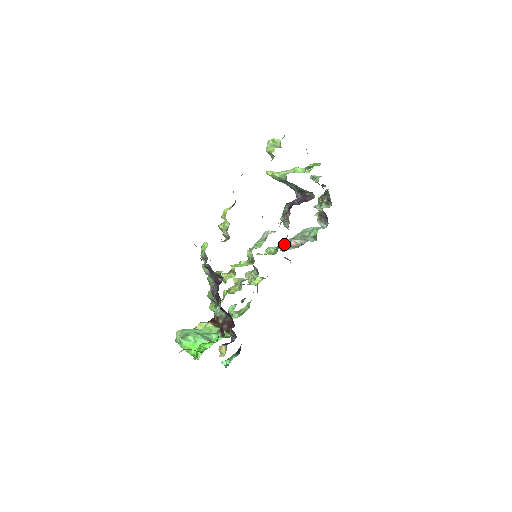
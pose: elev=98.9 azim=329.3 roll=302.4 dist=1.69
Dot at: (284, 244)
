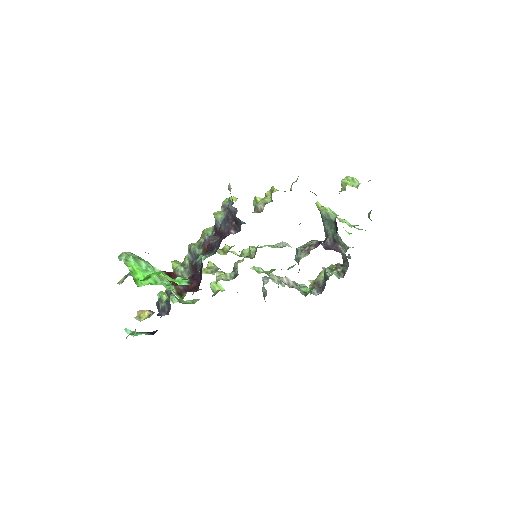
Dot at: occluded
